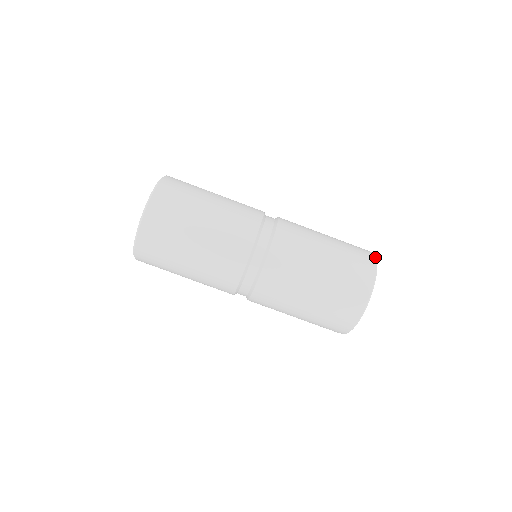
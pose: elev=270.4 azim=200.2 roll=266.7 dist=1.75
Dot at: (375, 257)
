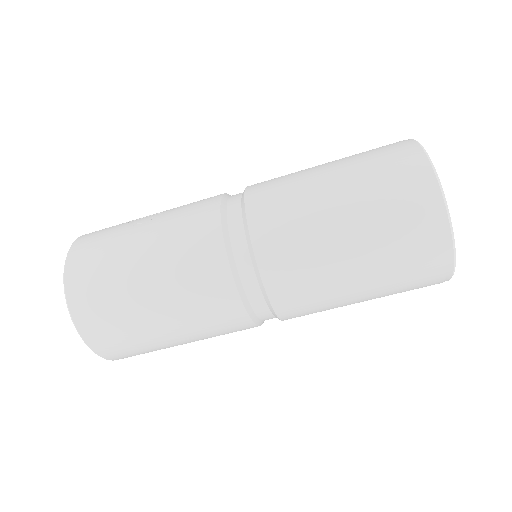
Dot at: (421, 149)
